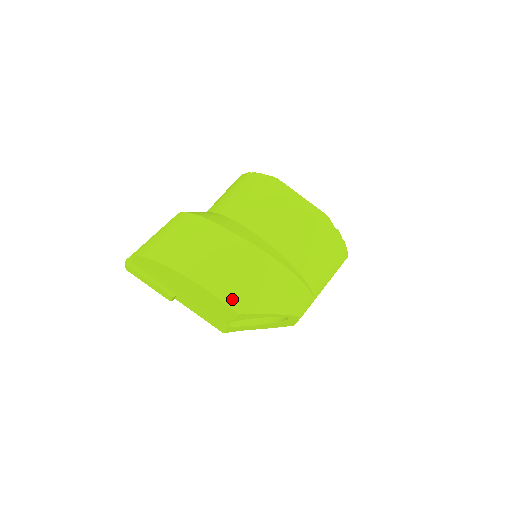
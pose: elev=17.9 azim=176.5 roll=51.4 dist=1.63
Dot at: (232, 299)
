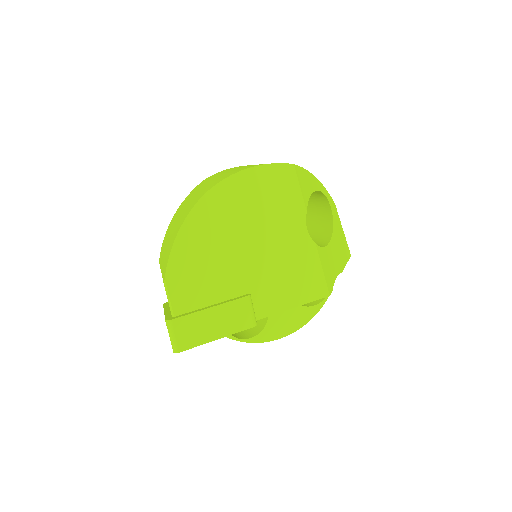
Dot at: occluded
